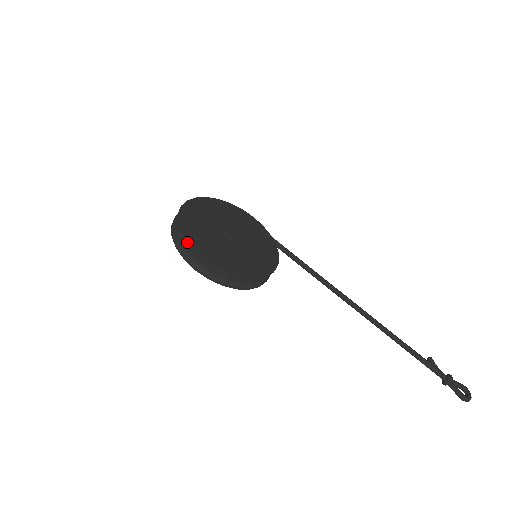
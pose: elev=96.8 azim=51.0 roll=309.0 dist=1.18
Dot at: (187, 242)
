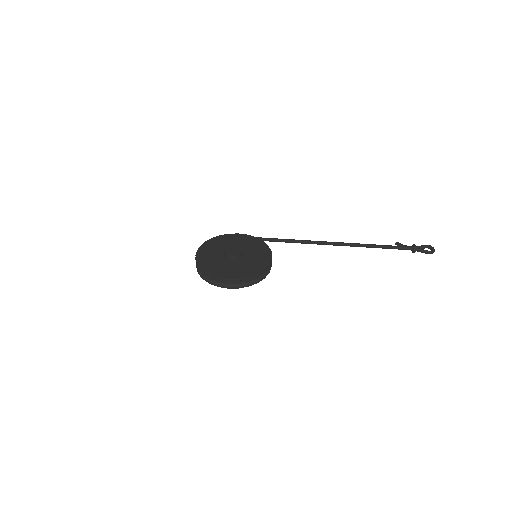
Dot at: (214, 277)
